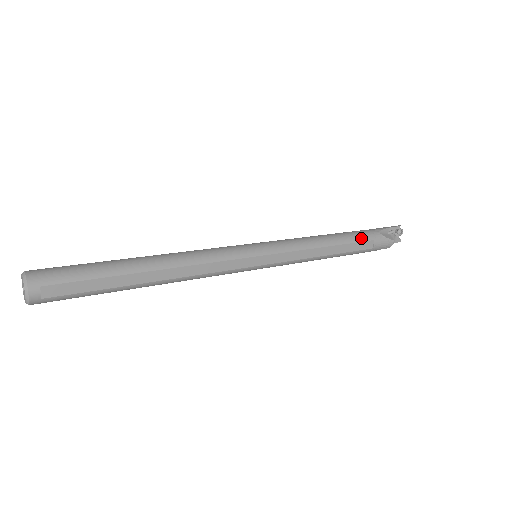
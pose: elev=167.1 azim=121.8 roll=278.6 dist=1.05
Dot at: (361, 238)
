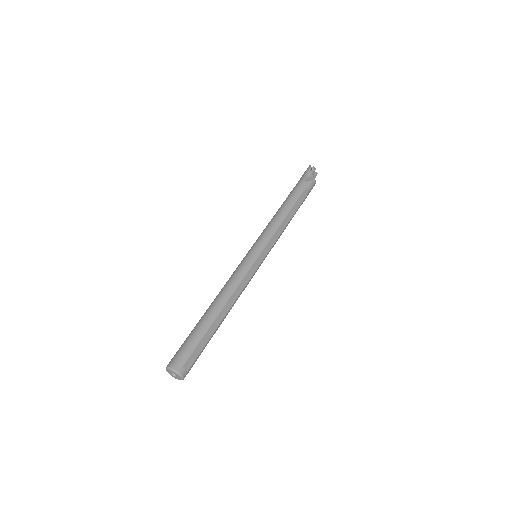
Dot at: (298, 195)
